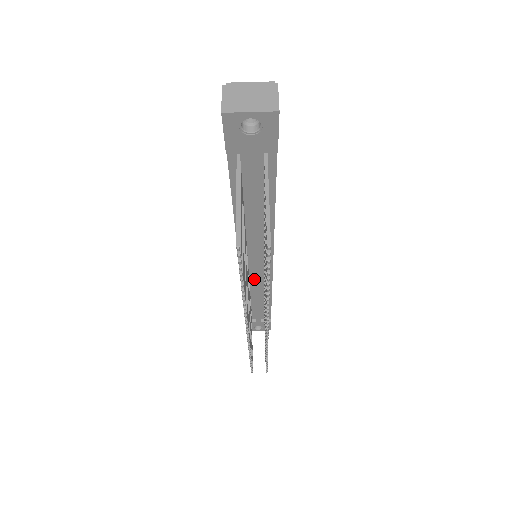
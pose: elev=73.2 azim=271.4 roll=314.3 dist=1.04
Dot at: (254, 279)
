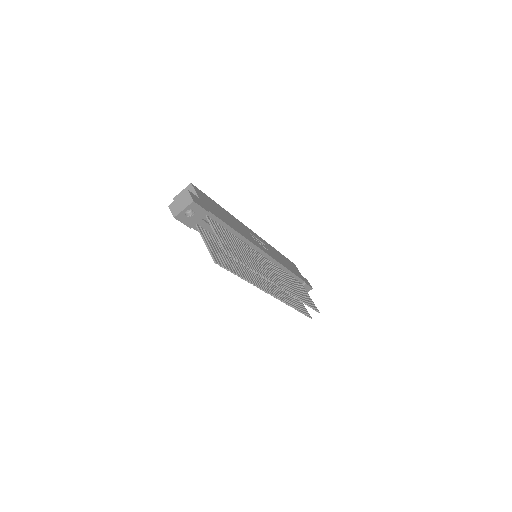
Dot at: occluded
